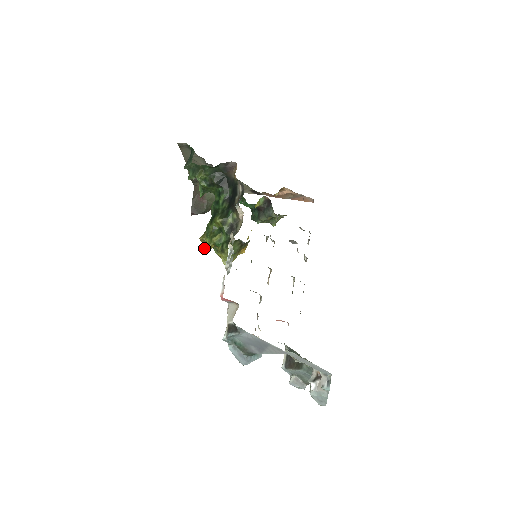
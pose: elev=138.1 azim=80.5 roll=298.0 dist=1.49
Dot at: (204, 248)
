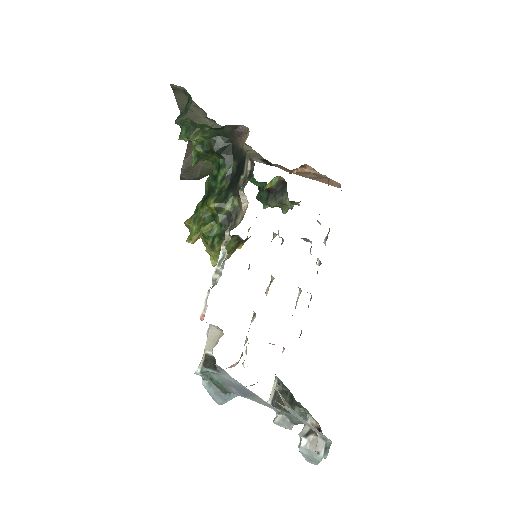
Dot at: (188, 237)
